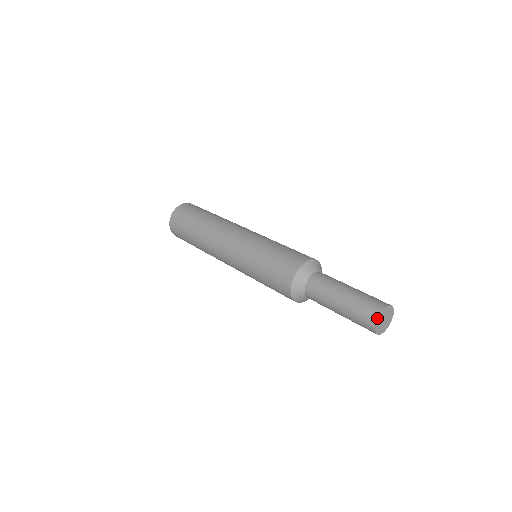
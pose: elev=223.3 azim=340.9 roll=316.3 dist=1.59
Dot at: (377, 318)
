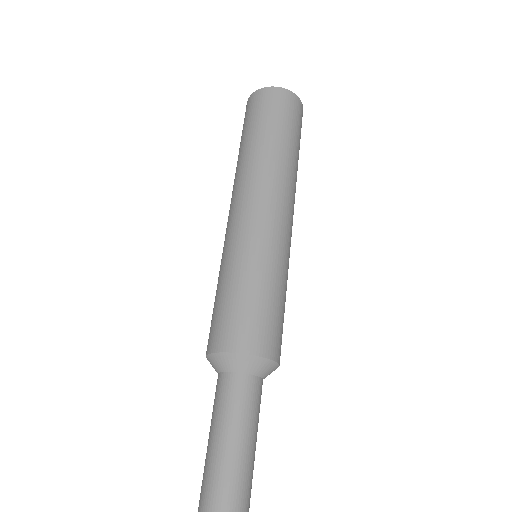
Dot at: out of frame
